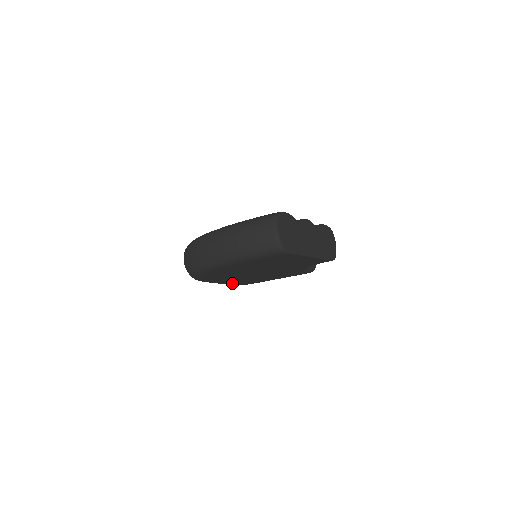
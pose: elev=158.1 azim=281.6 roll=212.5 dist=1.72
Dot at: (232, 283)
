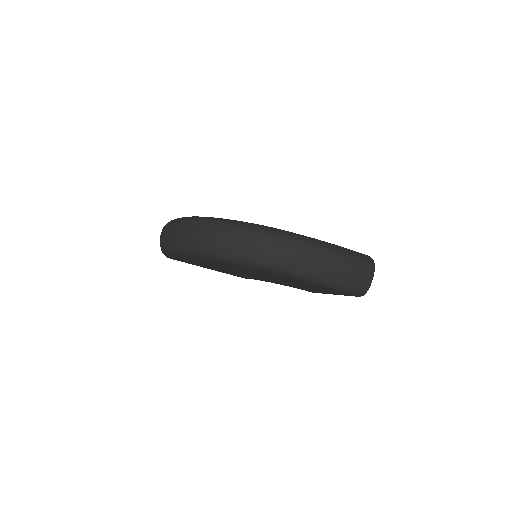
Dot at: occluded
